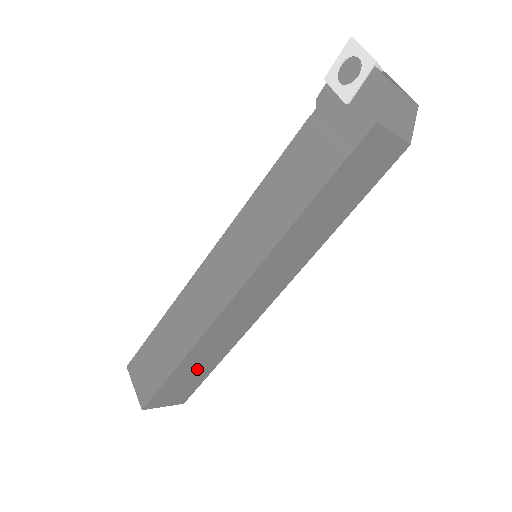
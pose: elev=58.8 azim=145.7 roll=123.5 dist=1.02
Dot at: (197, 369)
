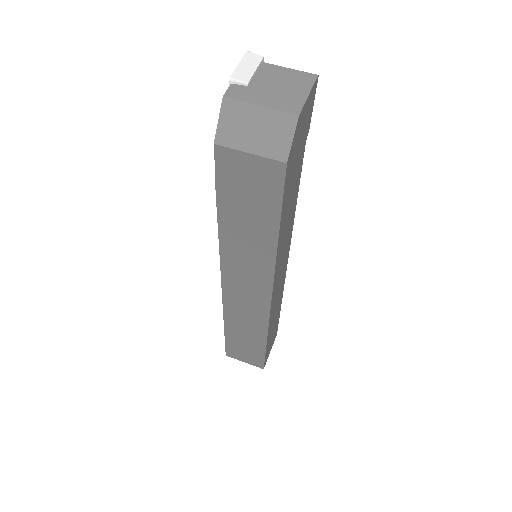
Dot at: (247, 340)
